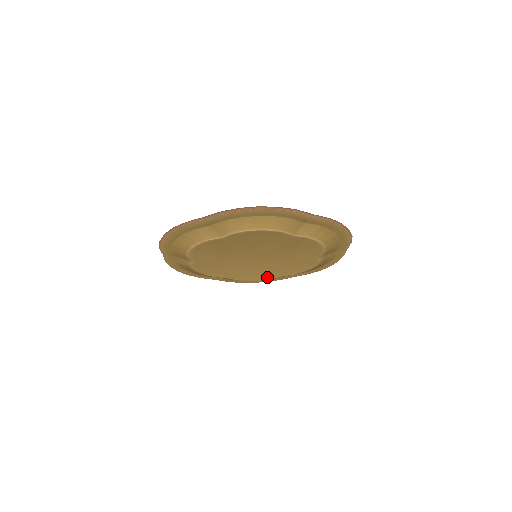
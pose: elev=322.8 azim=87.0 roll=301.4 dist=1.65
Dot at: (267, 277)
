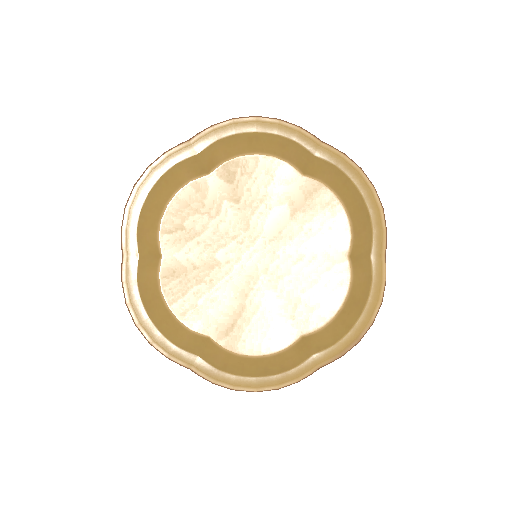
Dot at: (276, 340)
